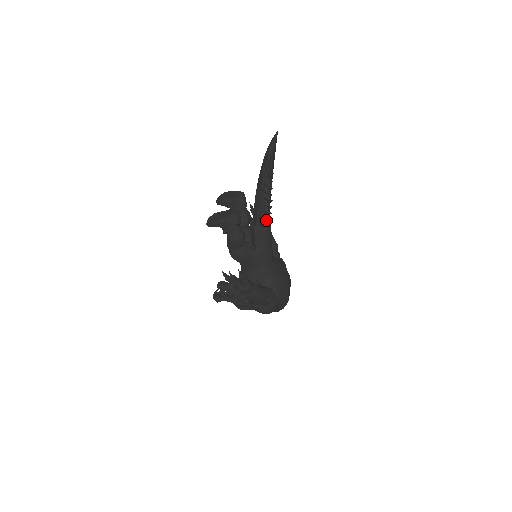
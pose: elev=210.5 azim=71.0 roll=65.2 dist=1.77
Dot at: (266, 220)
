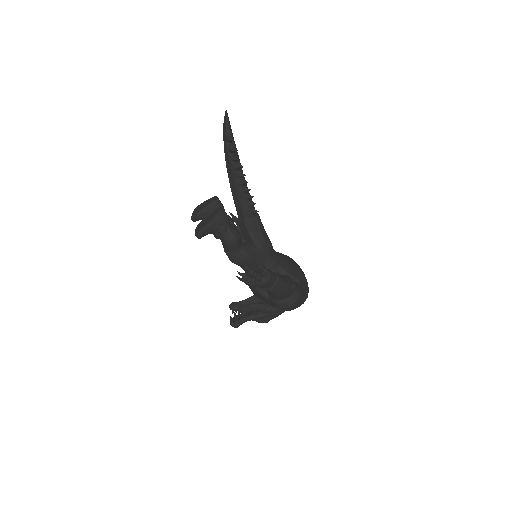
Dot at: (252, 208)
